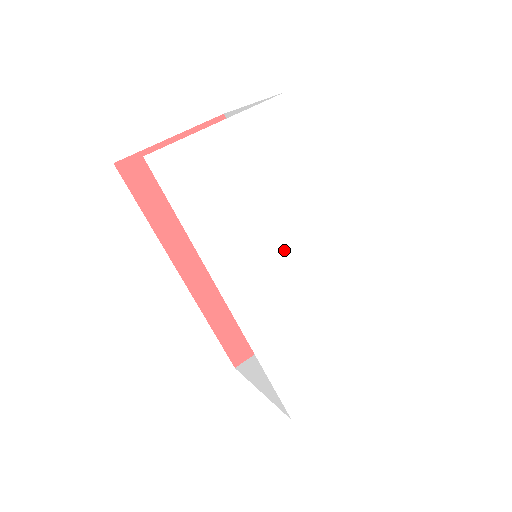
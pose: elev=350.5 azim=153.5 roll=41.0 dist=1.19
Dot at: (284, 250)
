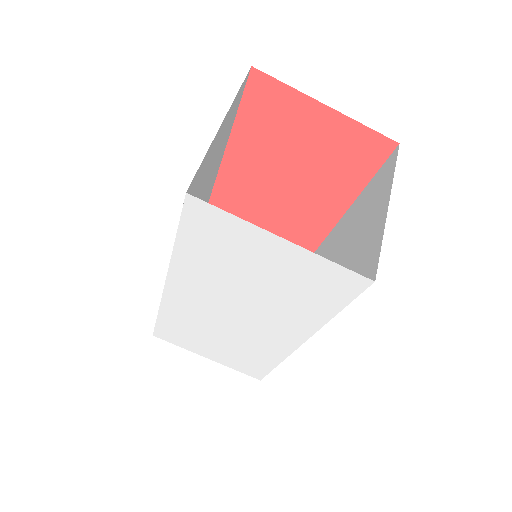
Dot at: (241, 310)
